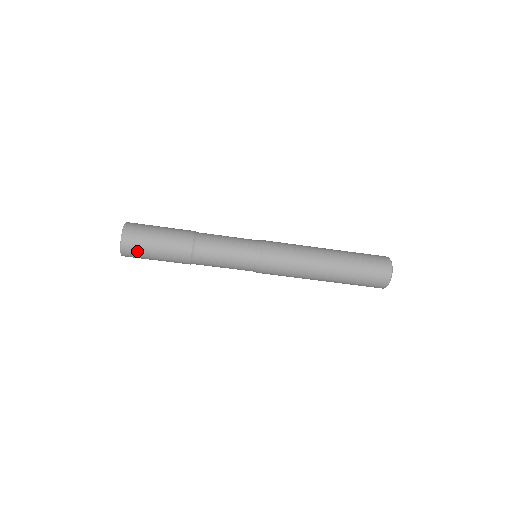
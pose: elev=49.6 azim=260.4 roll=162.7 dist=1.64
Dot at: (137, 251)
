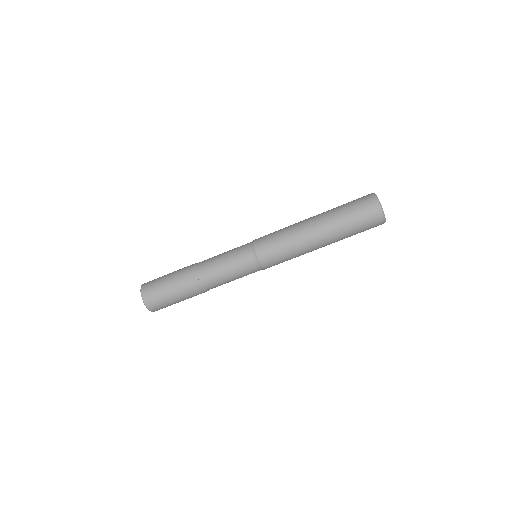
Dot at: (161, 305)
